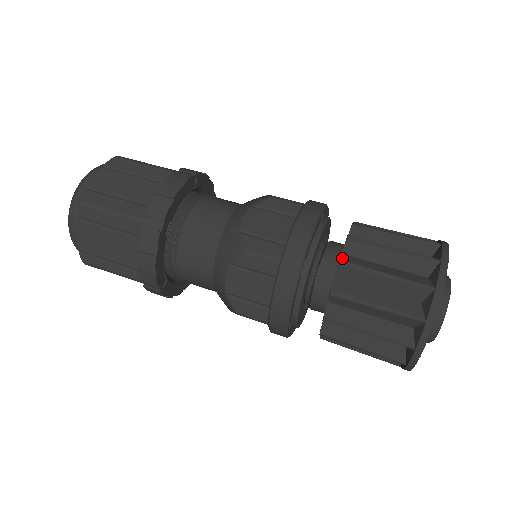
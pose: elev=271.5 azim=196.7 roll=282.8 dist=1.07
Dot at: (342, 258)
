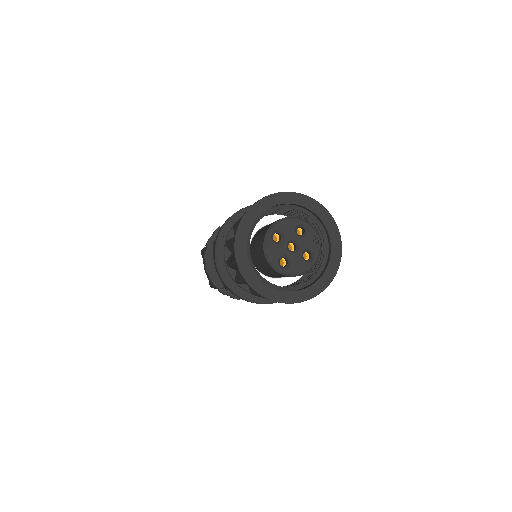
Dot at: occluded
